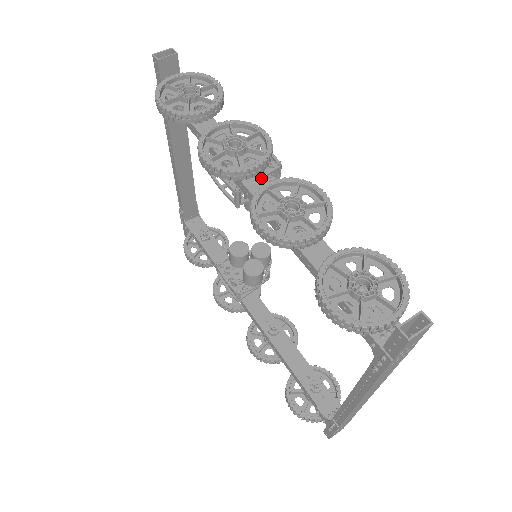
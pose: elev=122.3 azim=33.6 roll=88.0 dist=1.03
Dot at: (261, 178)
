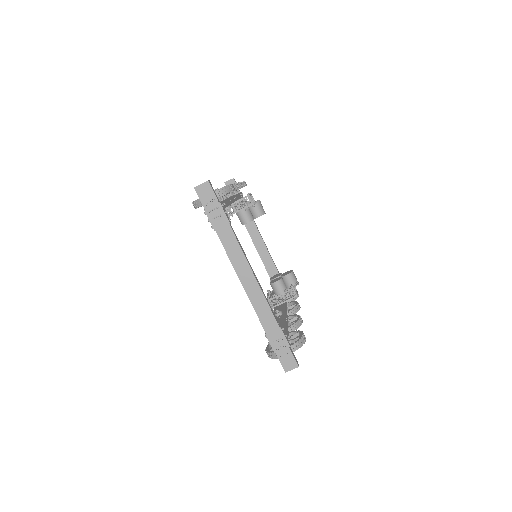
Dot at: occluded
